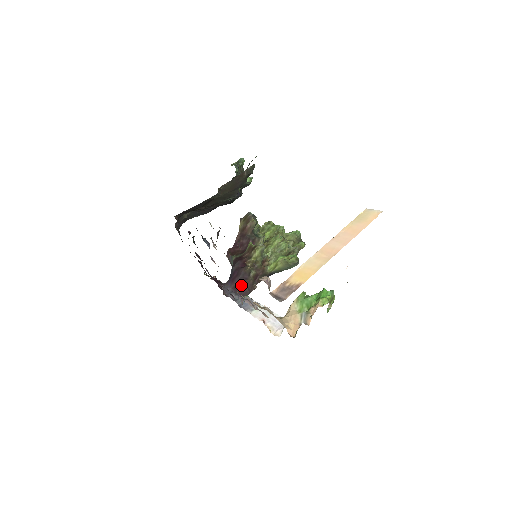
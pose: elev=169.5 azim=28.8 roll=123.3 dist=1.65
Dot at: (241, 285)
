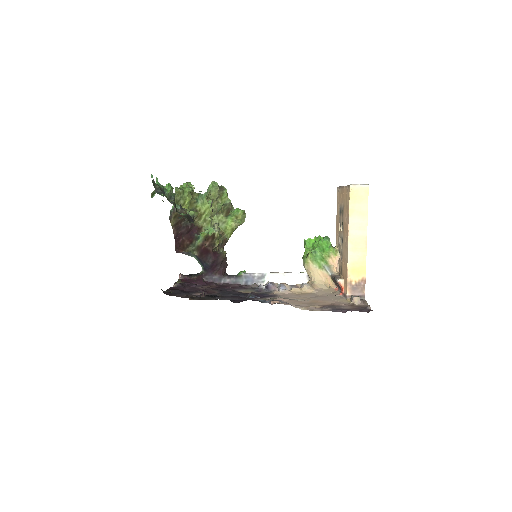
Dot at: (223, 267)
